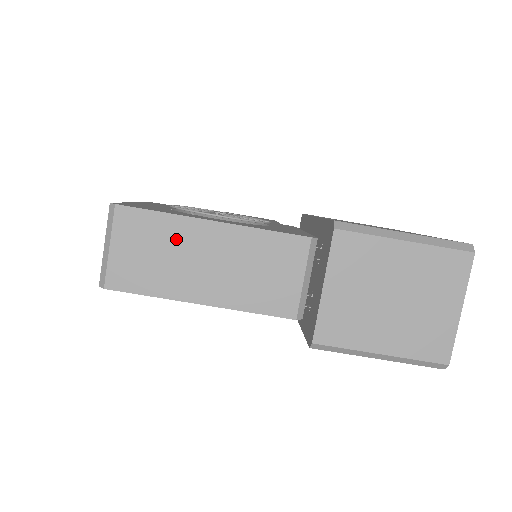
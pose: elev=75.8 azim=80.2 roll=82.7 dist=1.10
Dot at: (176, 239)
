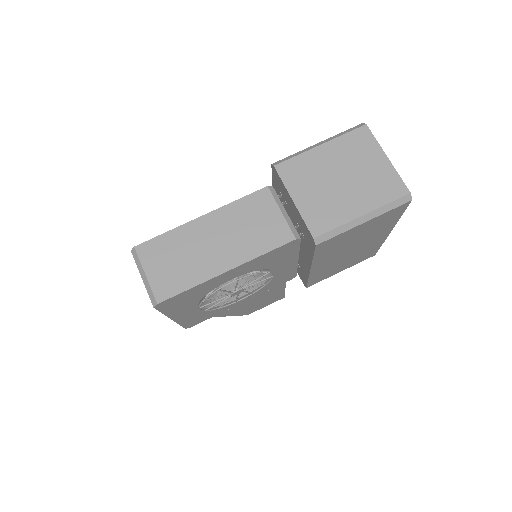
Dot at: (185, 242)
